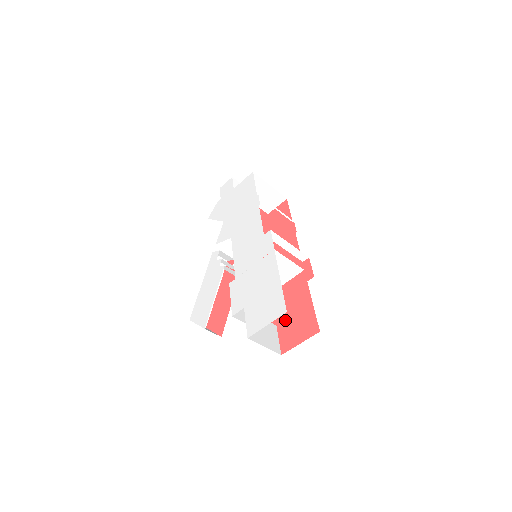
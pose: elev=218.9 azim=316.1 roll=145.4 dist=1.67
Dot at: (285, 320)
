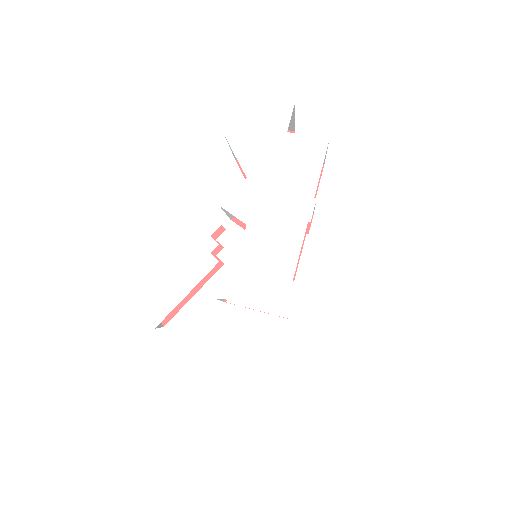
Dot at: occluded
